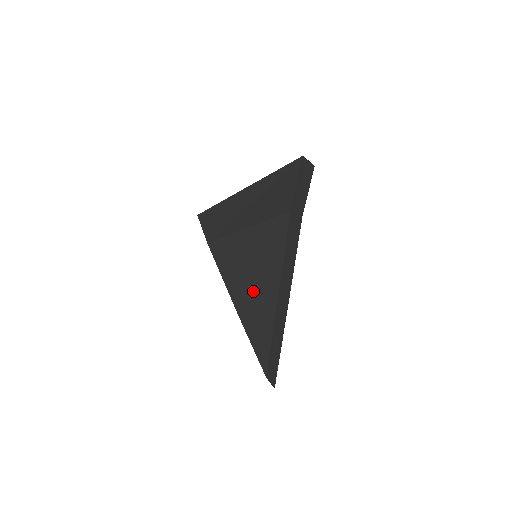
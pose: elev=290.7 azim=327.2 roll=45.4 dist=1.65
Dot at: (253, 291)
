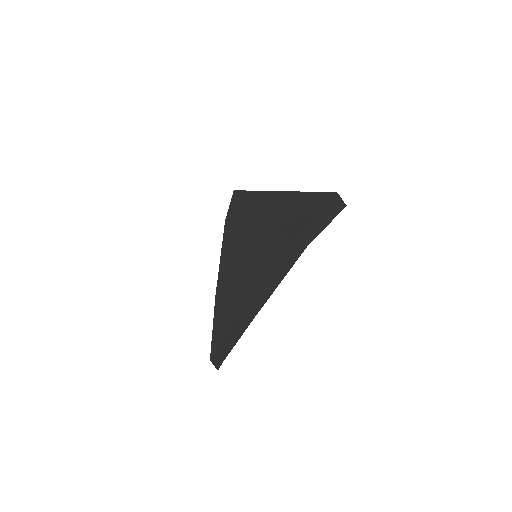
Dot at: (235, 285)
